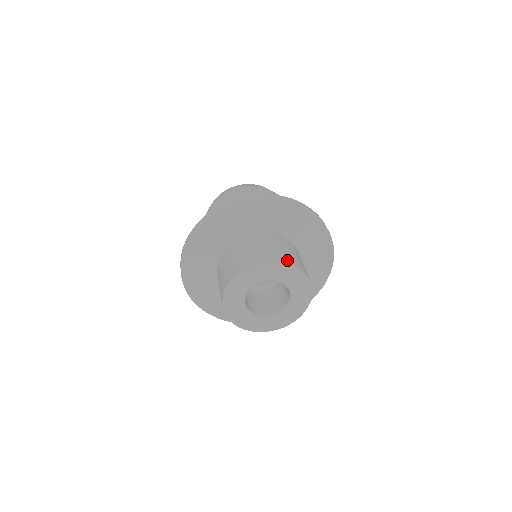
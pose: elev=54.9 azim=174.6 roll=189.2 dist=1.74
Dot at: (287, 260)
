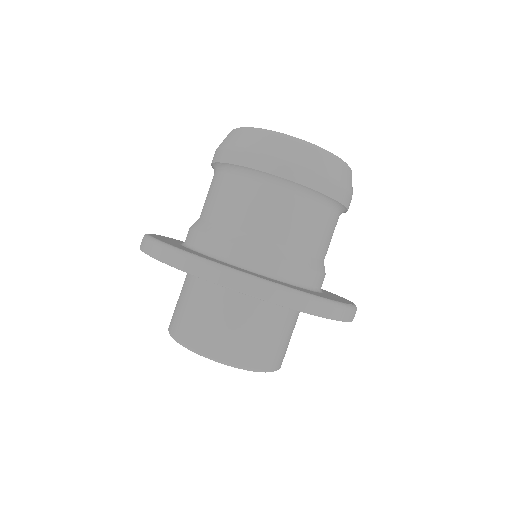
Dot at: (235, 357)
